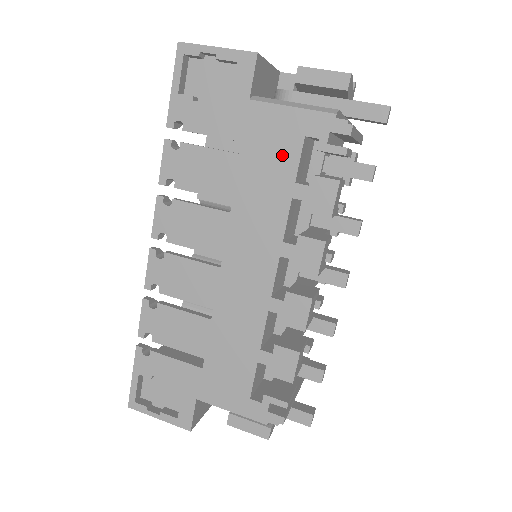
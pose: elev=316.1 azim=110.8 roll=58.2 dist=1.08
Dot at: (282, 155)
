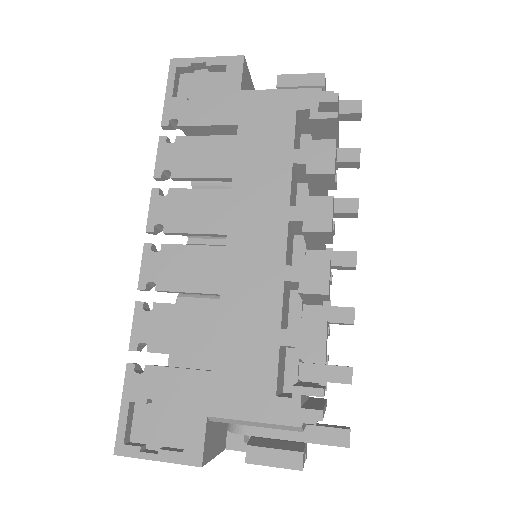
Dot at: (277, 129)
